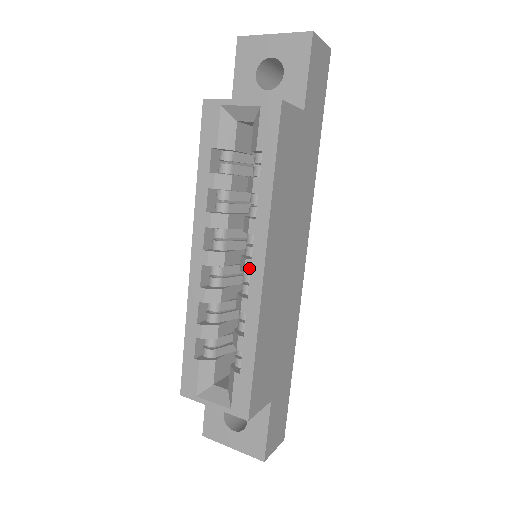
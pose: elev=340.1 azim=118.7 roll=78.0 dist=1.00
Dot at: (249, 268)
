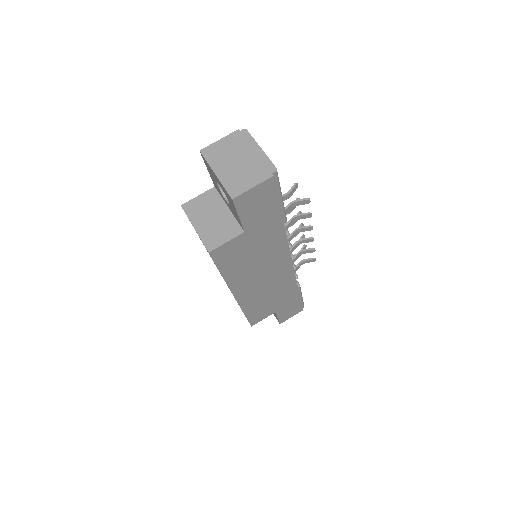
Dot at: occluded
